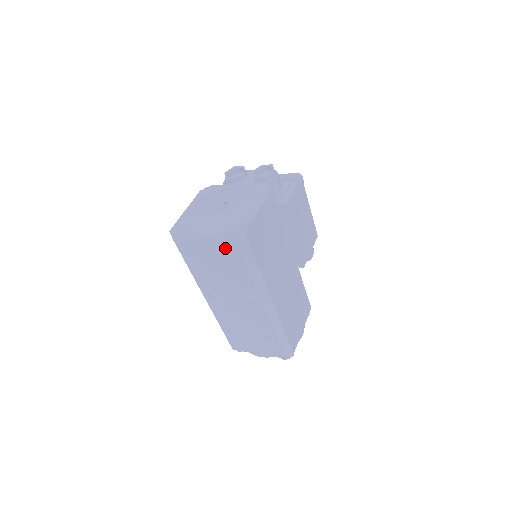
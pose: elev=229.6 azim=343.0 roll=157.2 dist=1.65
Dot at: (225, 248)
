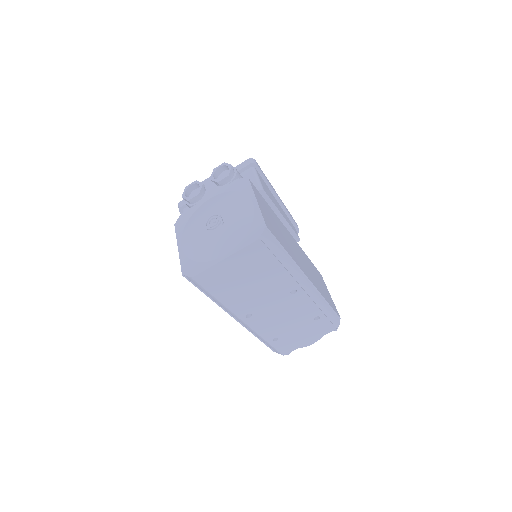
Dot at: (253, 253)
